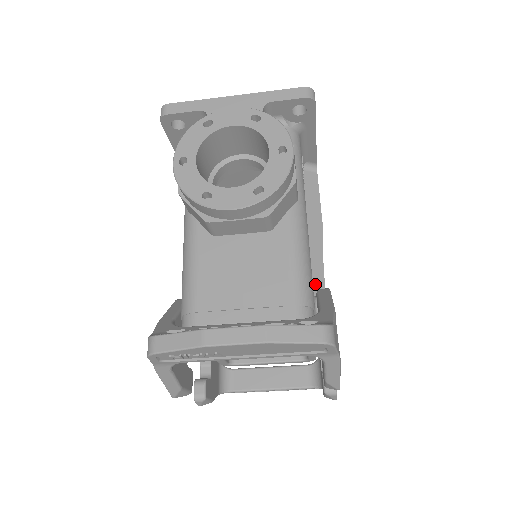
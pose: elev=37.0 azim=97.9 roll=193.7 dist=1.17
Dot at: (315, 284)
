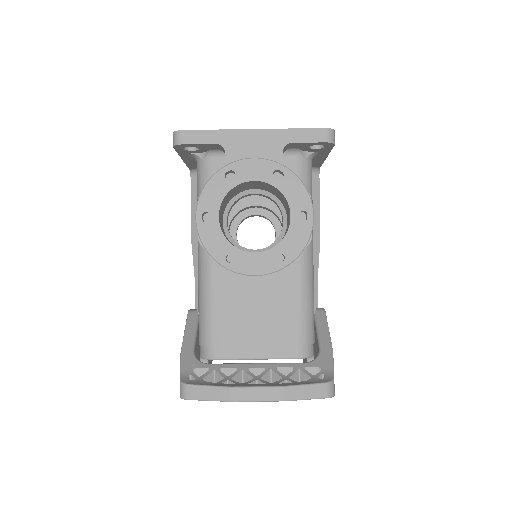
Dot at: occluded
